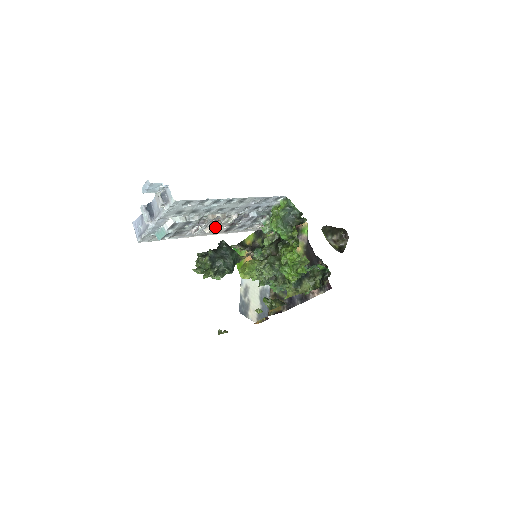
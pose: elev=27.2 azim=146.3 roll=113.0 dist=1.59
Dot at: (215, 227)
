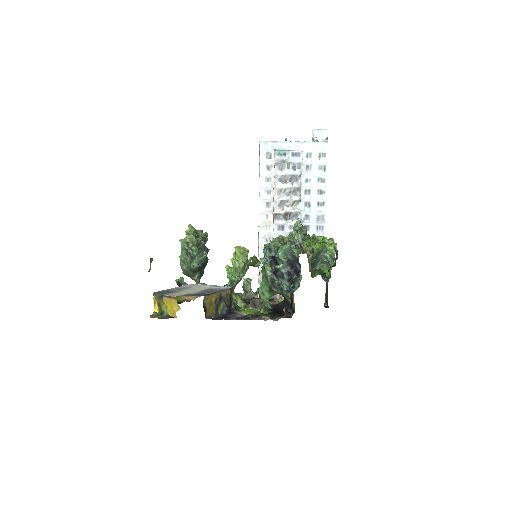
Dot at: (284, 199)
